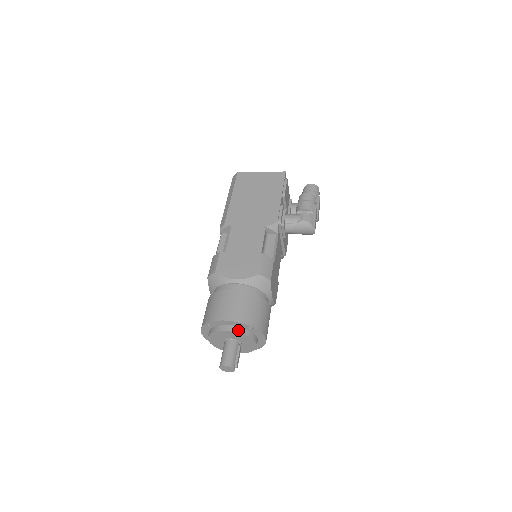
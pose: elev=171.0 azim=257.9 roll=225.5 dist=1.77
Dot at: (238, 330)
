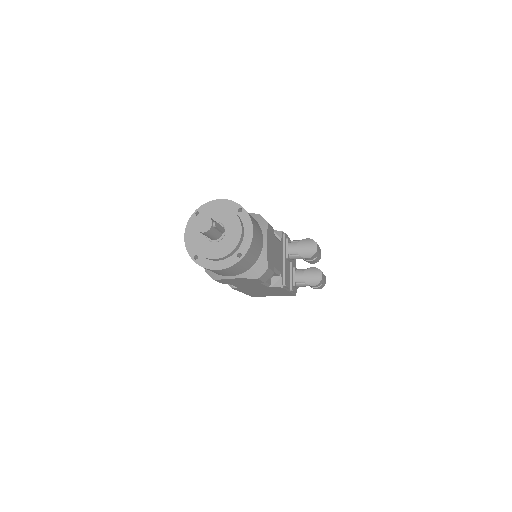
Dot at: (227, 208)
